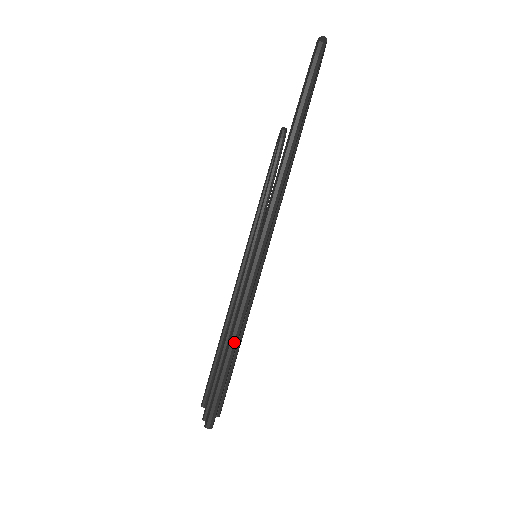
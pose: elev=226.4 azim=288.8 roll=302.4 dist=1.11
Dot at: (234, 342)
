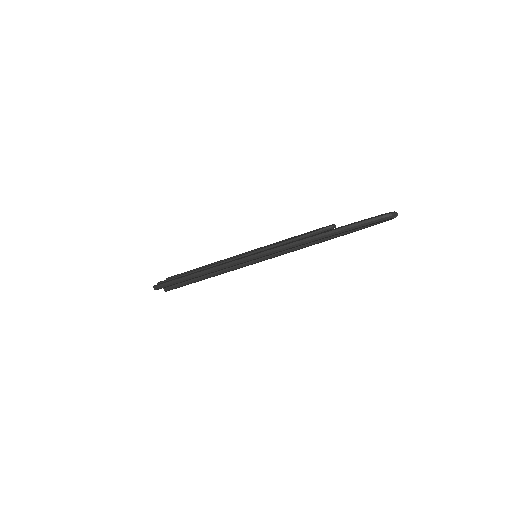
Dot at: (203, 273)
